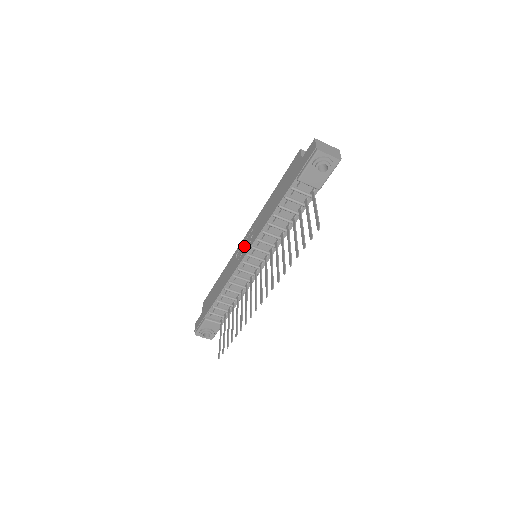
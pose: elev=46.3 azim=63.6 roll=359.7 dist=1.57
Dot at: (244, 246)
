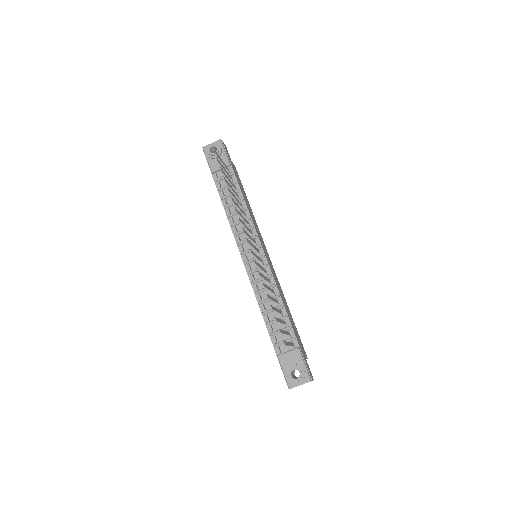
Dot at: occluded
